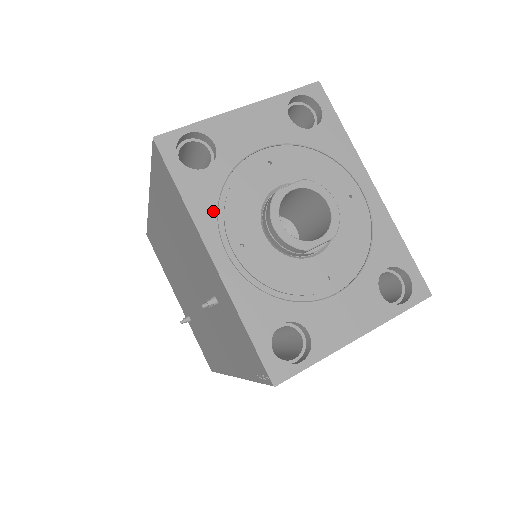
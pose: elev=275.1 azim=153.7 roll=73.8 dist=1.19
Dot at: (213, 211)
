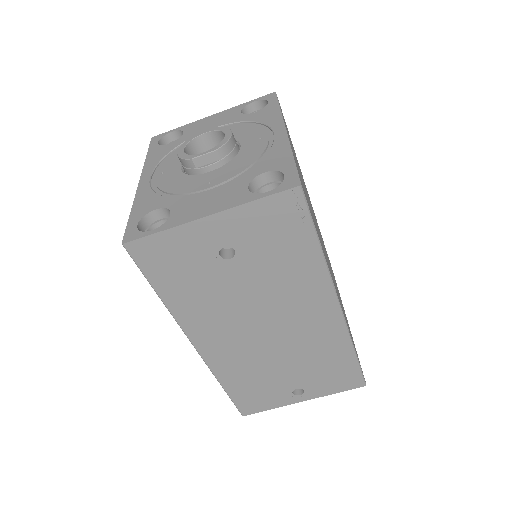
Dot at: (158, 160)
